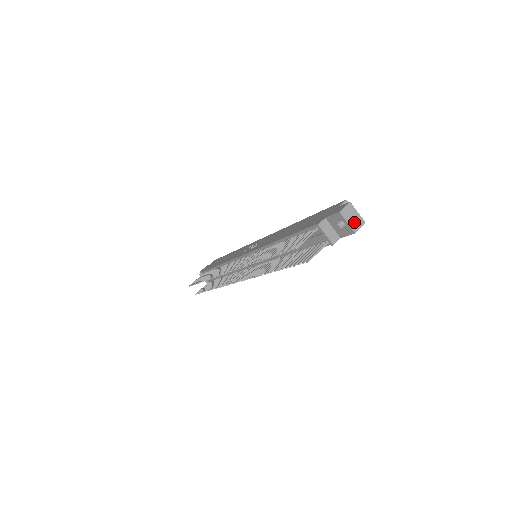
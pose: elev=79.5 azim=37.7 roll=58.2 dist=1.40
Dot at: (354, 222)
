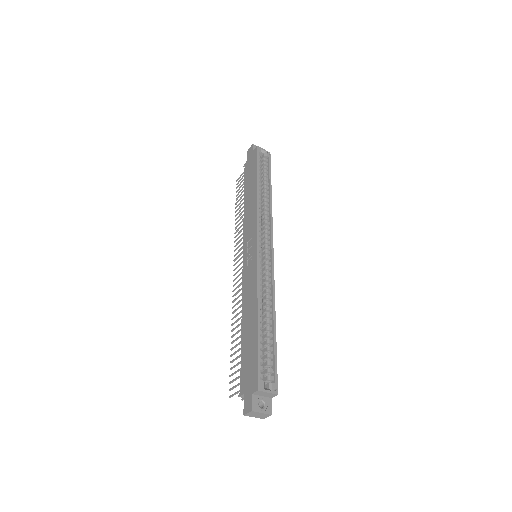
Dot at: (260, 416)
